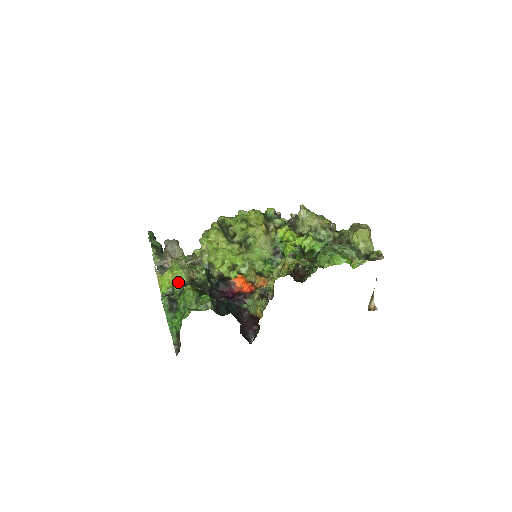
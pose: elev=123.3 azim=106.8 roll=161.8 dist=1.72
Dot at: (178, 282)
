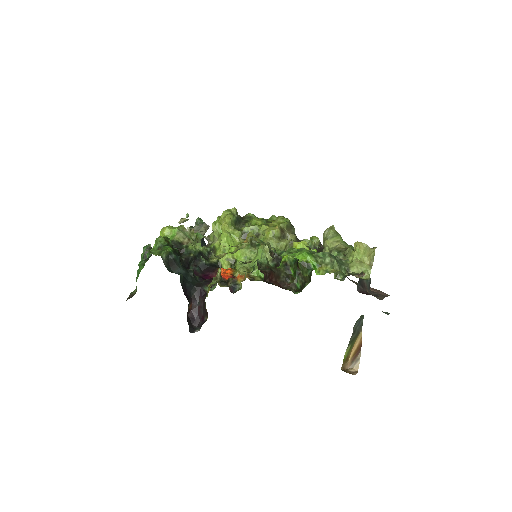
Dot at: occluded
